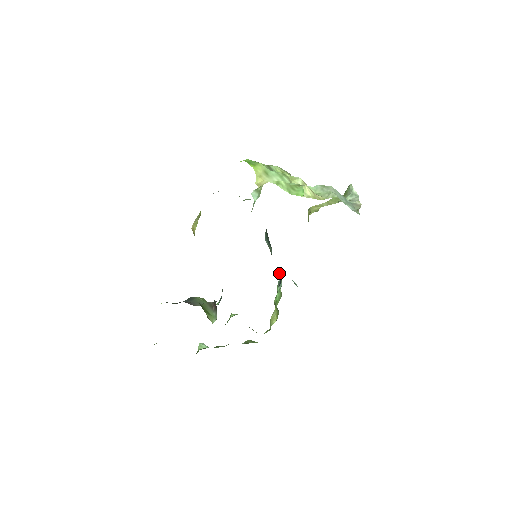
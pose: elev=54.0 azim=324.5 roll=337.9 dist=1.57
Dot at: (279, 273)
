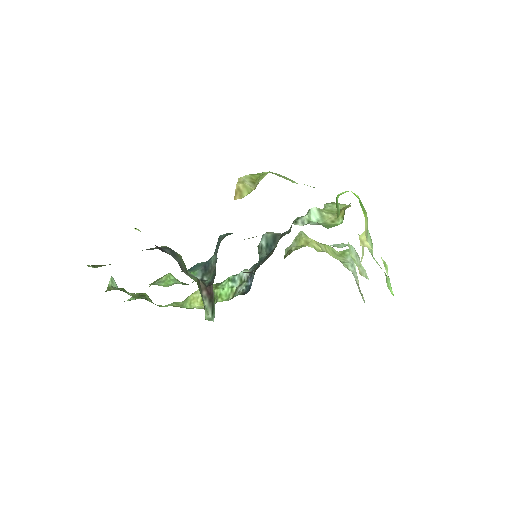
Dot at: (245, 274)
